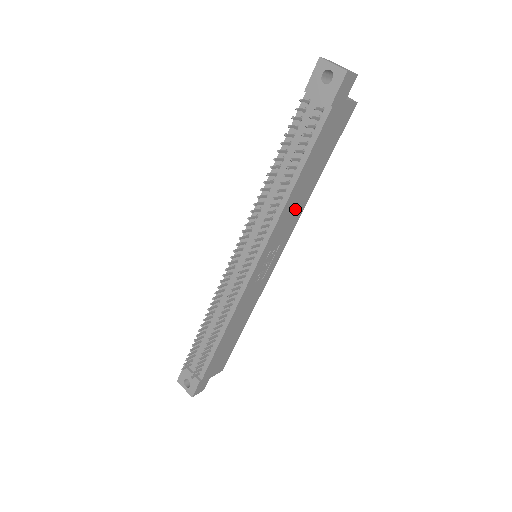
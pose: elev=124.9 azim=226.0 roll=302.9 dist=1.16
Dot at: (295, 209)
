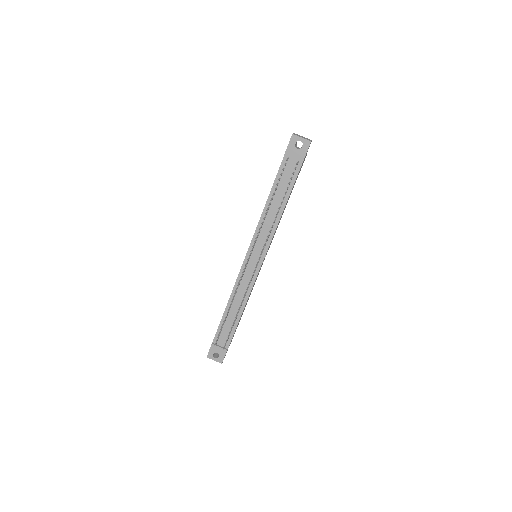
Dot at: (279, 221)
